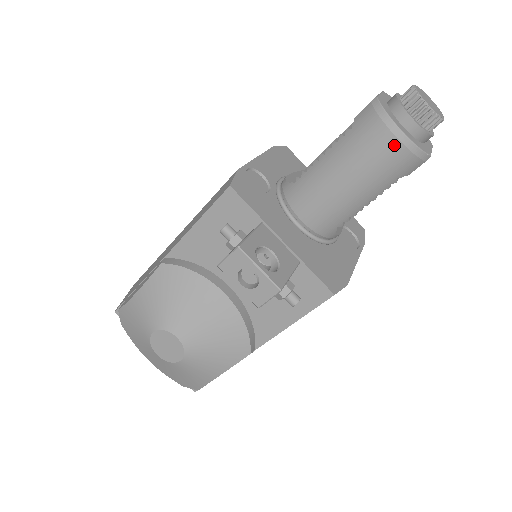
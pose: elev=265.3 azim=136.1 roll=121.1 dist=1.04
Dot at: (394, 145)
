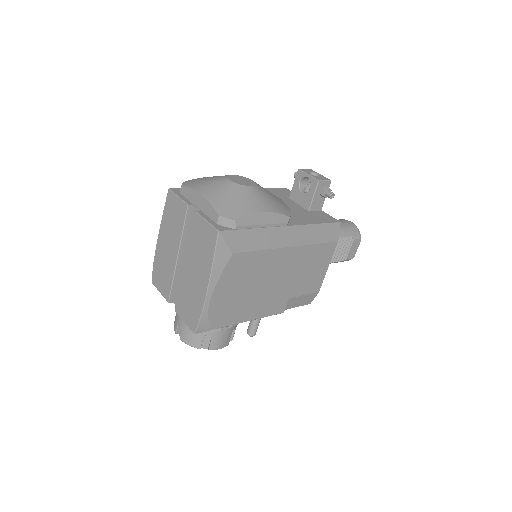
Dot at: (350, 223)
